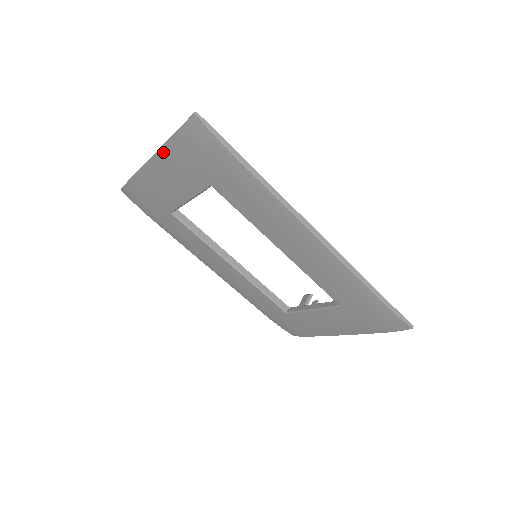
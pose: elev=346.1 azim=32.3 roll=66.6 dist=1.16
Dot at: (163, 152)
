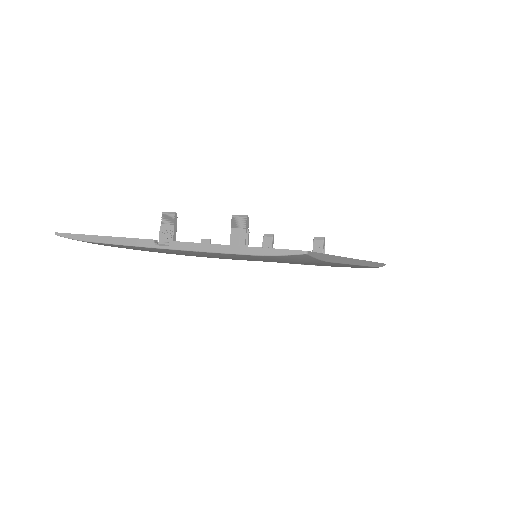
Dot at: (205, 253)
